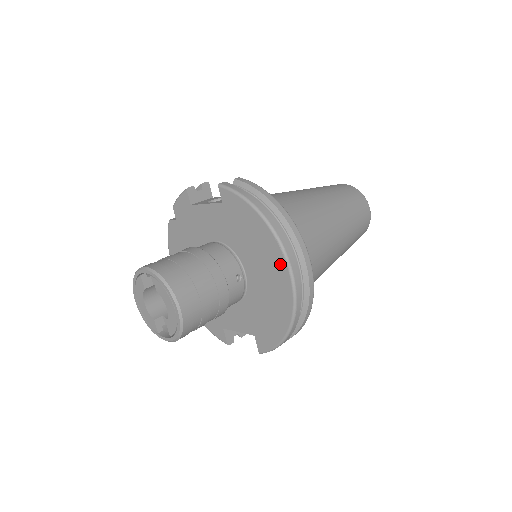
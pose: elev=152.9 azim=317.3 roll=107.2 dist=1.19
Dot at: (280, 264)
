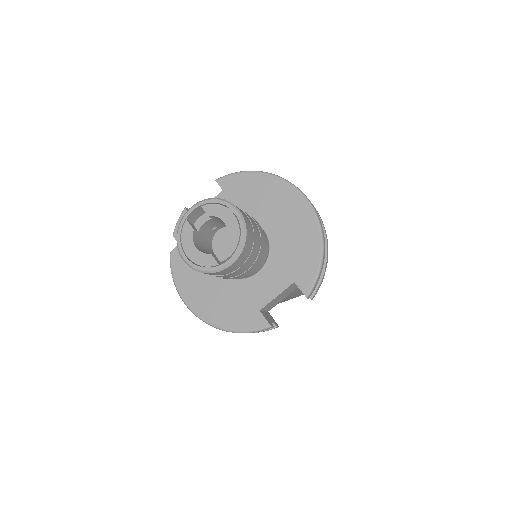
Dot at: (290, 193)
